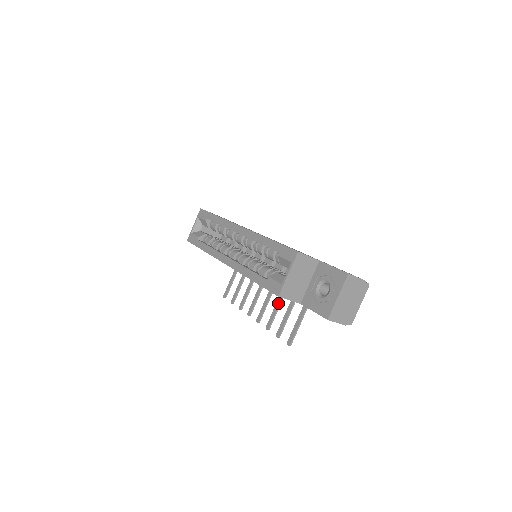
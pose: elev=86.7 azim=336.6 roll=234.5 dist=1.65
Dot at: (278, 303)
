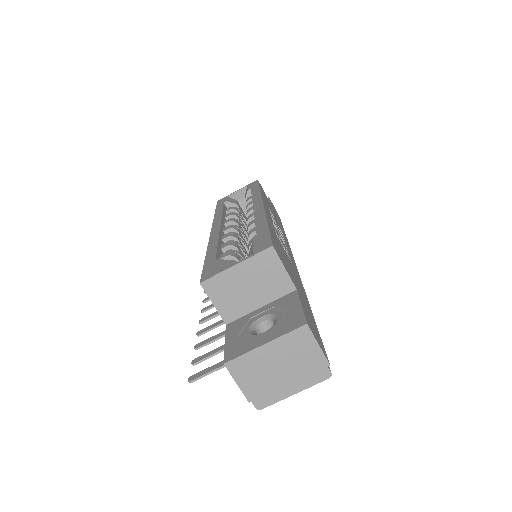
Dot at: occluded
